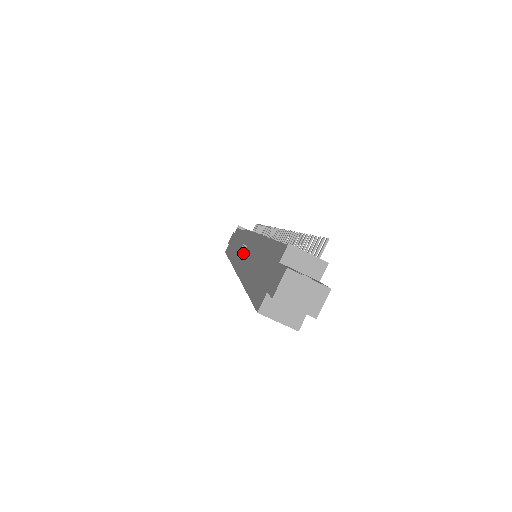
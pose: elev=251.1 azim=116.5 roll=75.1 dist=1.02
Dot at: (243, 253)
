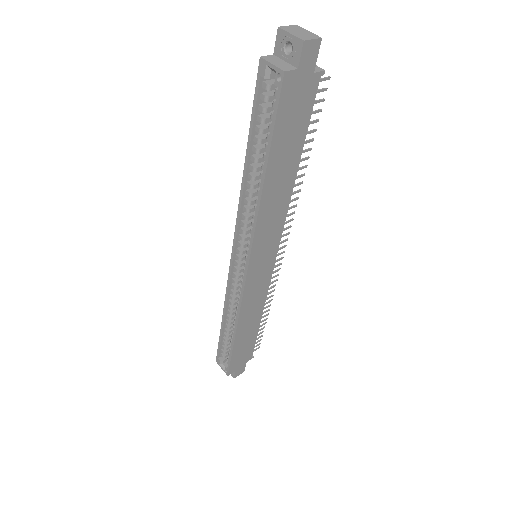
Dot at: occluded
